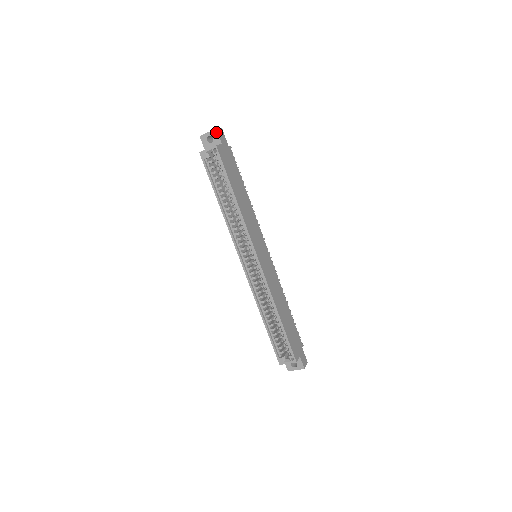
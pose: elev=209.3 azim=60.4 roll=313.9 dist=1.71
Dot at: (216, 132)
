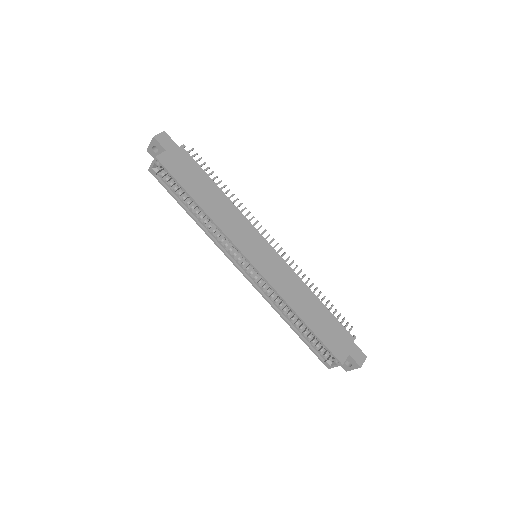
Dot at: (155, 140)
